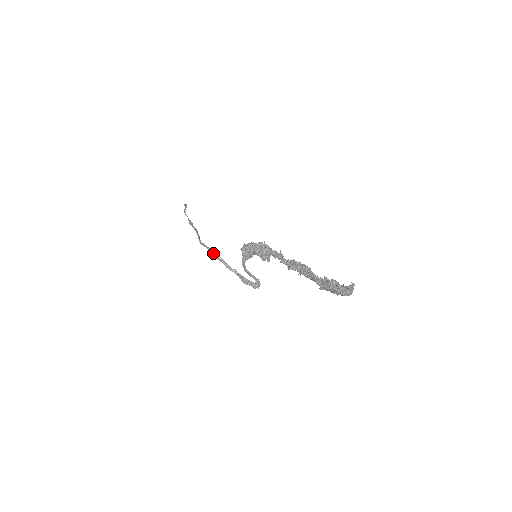
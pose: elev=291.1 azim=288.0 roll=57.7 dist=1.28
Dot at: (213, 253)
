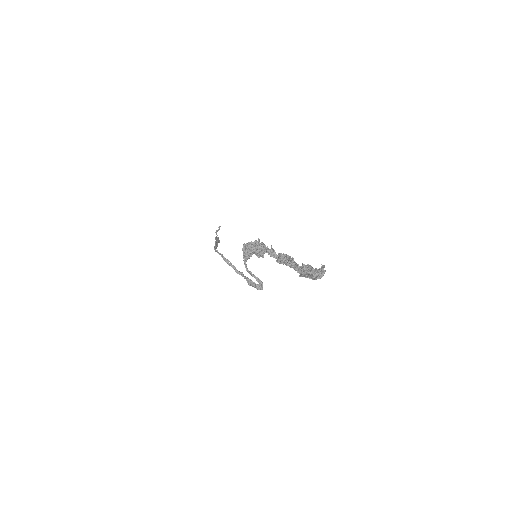
Dot at: (224, 258)
